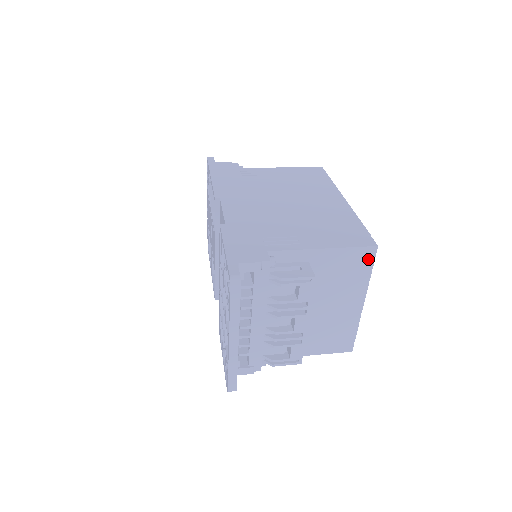
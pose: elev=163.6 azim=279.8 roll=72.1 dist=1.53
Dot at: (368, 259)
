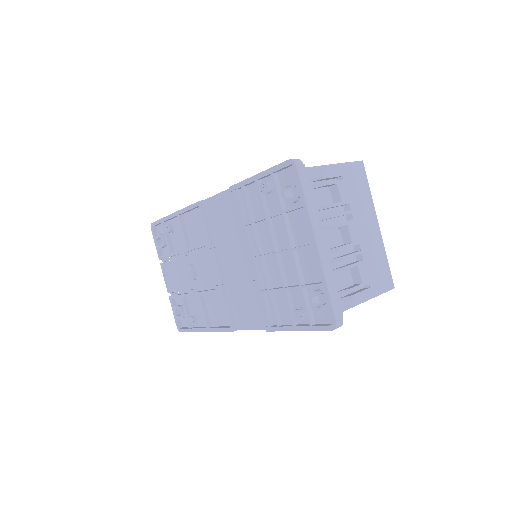
Dot at: (362, 174)
